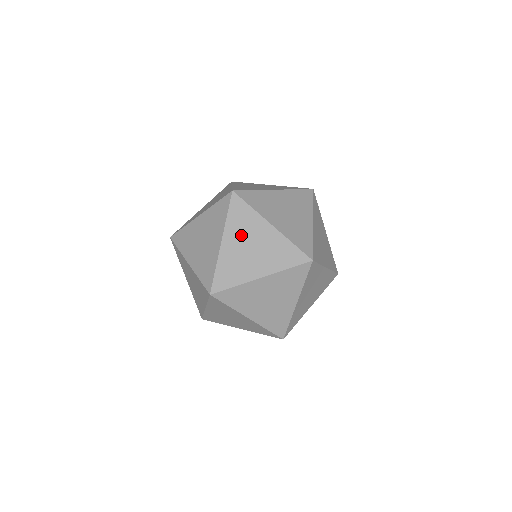
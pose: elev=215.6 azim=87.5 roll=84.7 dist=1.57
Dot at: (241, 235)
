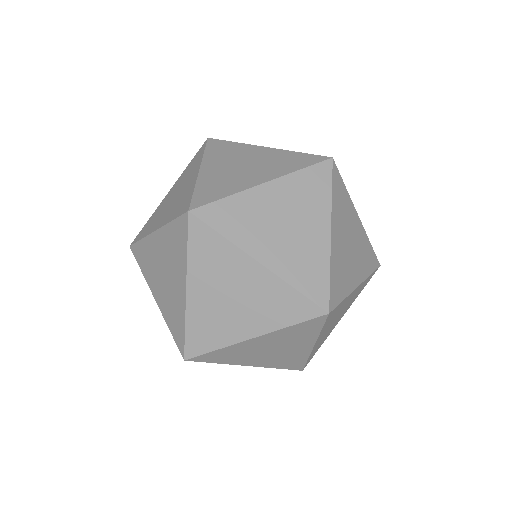
Dot at: (343, 224)
